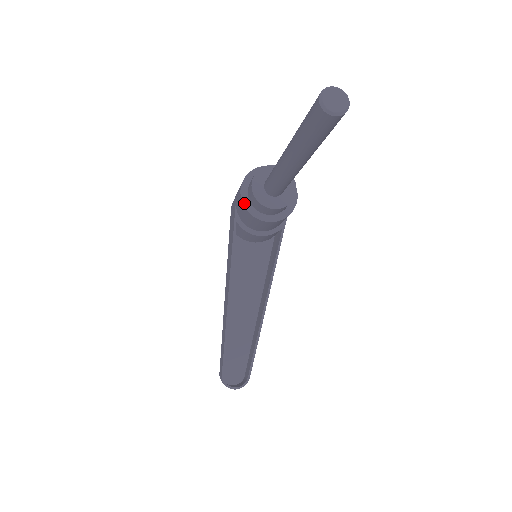
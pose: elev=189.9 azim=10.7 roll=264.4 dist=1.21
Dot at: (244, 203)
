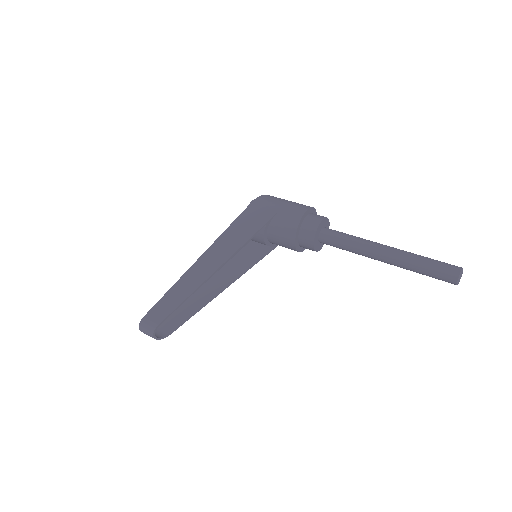
Dot at: (298, 227)
